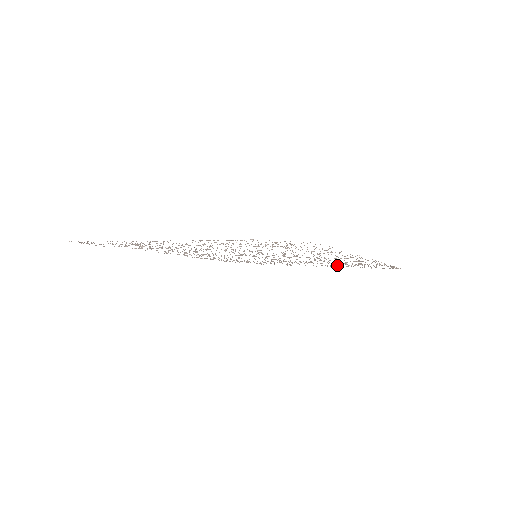
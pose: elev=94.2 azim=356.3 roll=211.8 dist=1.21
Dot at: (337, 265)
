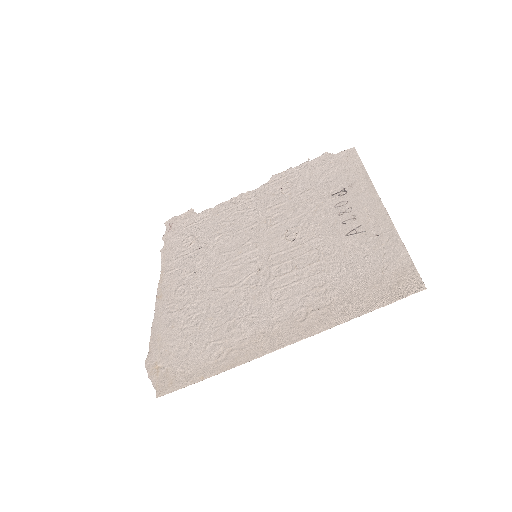
Dot at: (366, 243)
